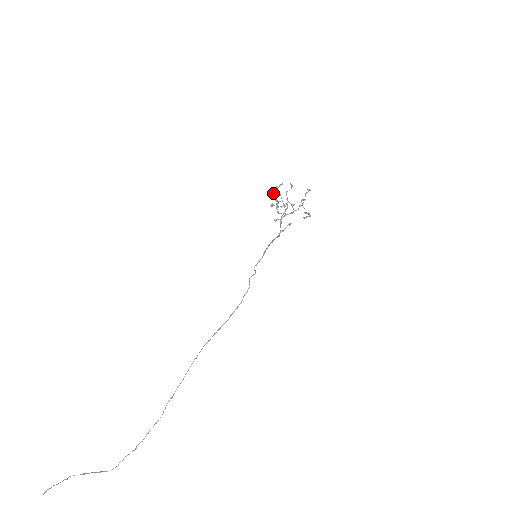
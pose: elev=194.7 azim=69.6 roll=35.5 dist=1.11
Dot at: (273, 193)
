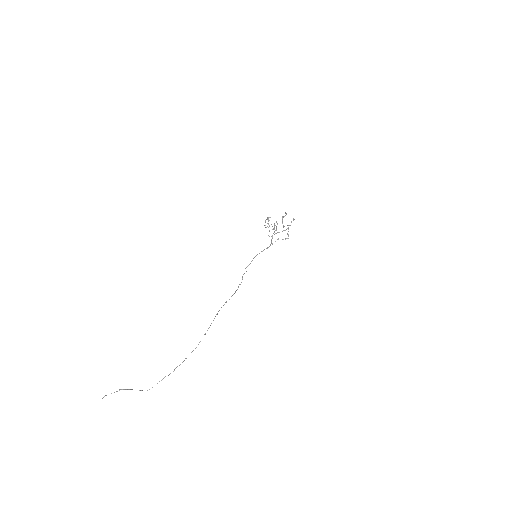
Dot at: (268, 219)
